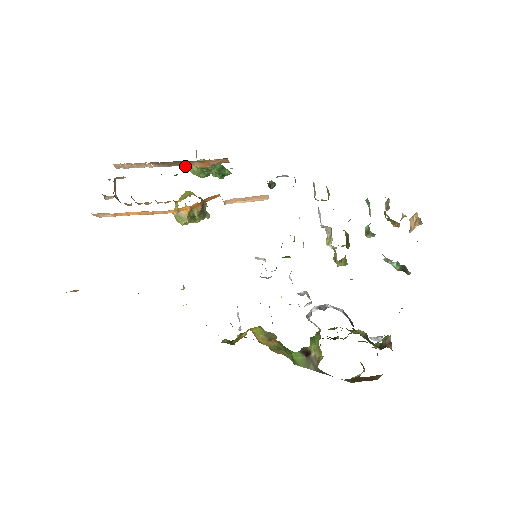
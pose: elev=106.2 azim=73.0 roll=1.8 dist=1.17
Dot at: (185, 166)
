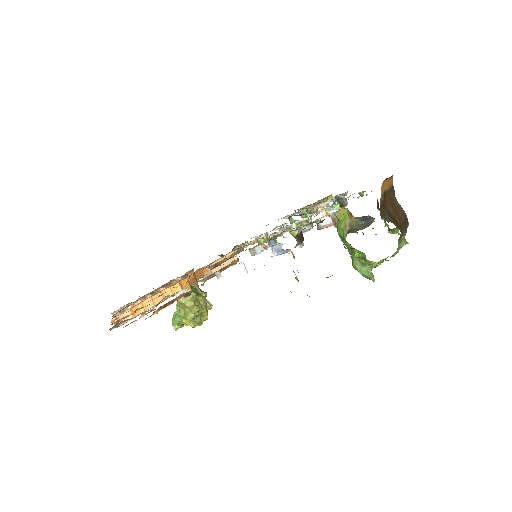
Dot at: (172, 322)
